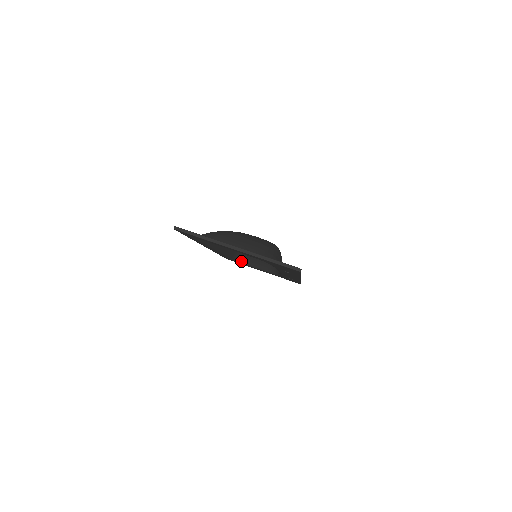
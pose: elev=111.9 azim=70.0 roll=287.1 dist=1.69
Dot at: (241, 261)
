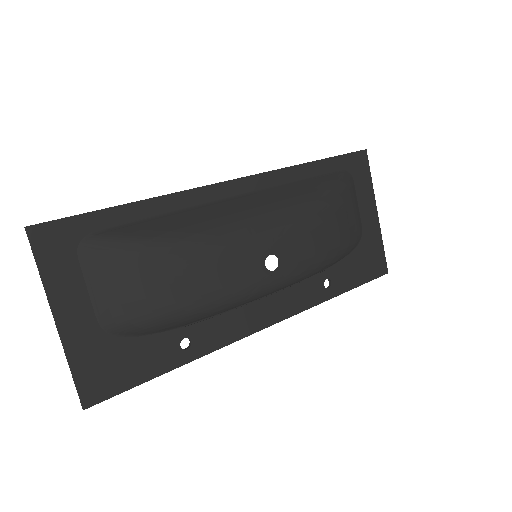
Dot at: (351, 183)
